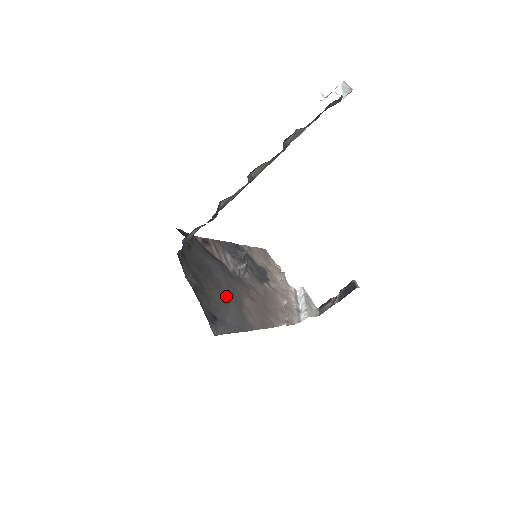
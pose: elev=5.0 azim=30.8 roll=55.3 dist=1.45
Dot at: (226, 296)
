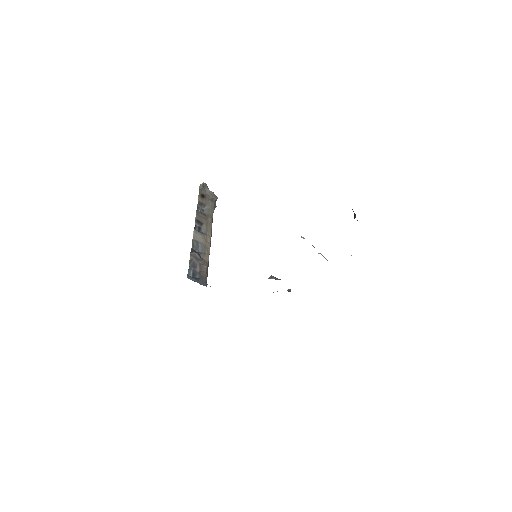
Dot at: occluded
